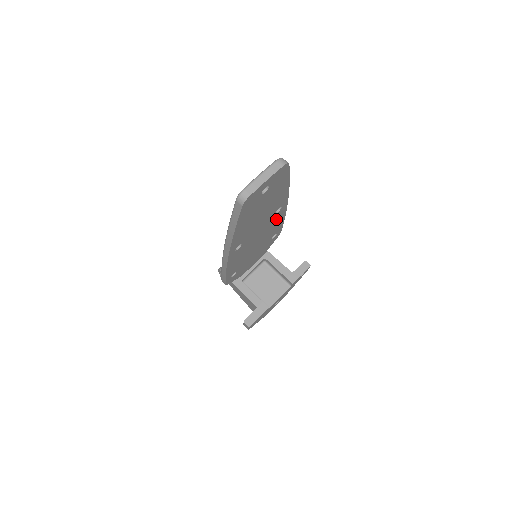
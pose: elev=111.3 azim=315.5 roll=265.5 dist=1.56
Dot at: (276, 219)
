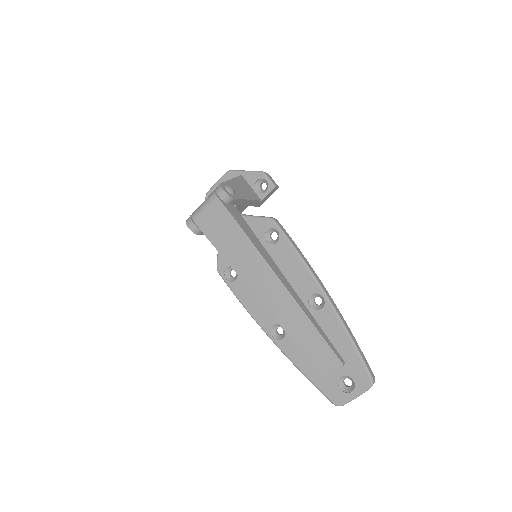
Dot at: occluded
